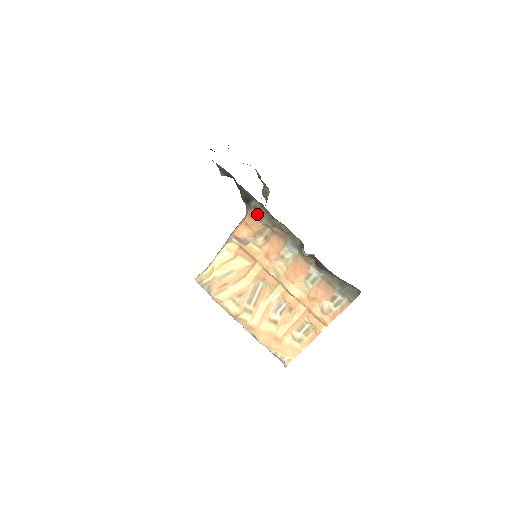
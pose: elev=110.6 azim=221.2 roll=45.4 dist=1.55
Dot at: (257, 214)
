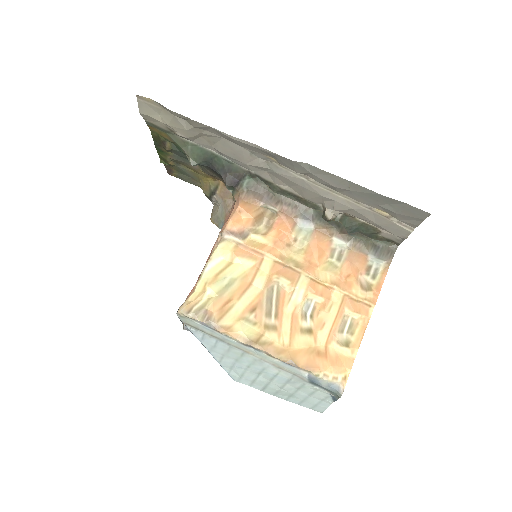
Dot at: (252, 195)
